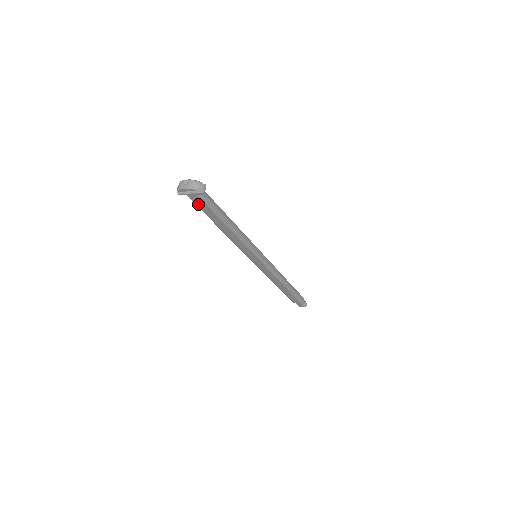
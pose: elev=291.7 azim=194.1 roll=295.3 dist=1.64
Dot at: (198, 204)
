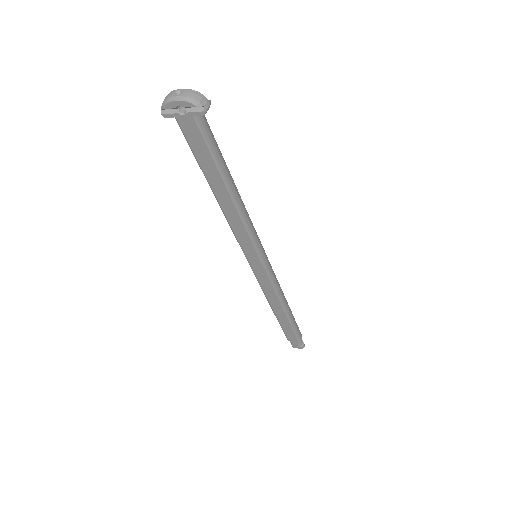
Dot at: (191, 139)
